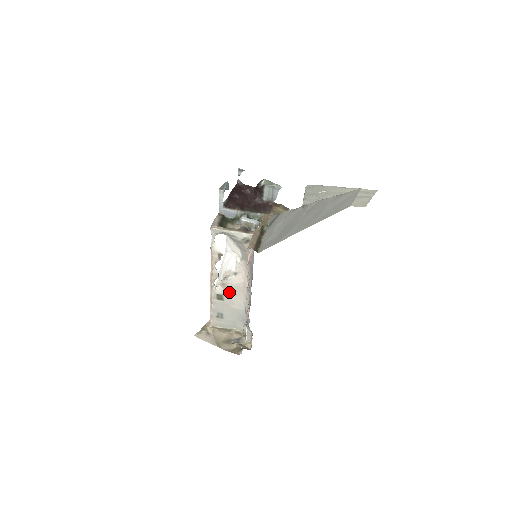
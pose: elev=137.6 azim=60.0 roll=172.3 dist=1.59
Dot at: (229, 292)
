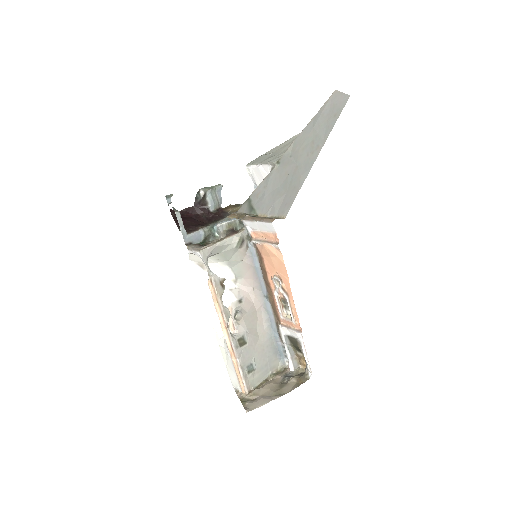
Dot at: (247, 327)
